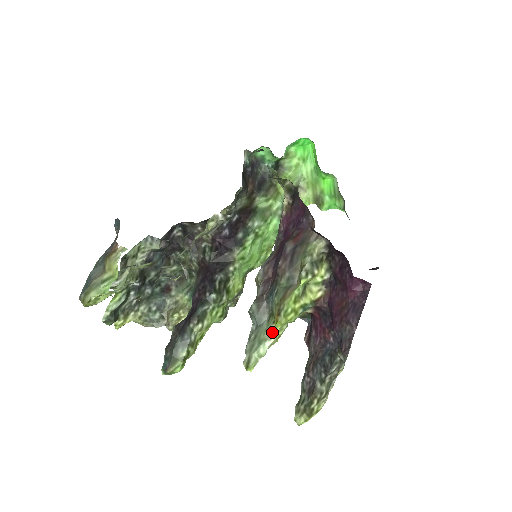
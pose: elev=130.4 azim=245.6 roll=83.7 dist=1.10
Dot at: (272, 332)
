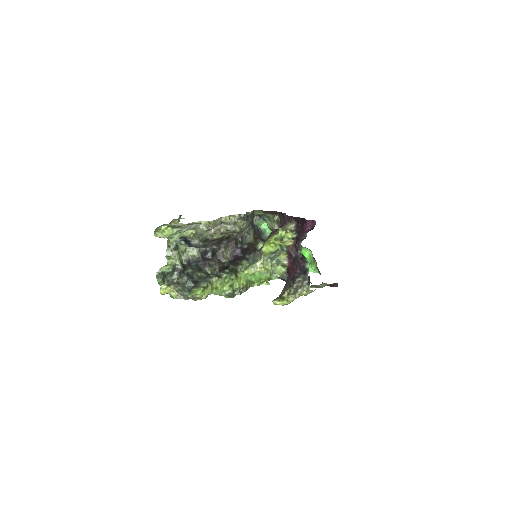
Dot at: (261, 257)
